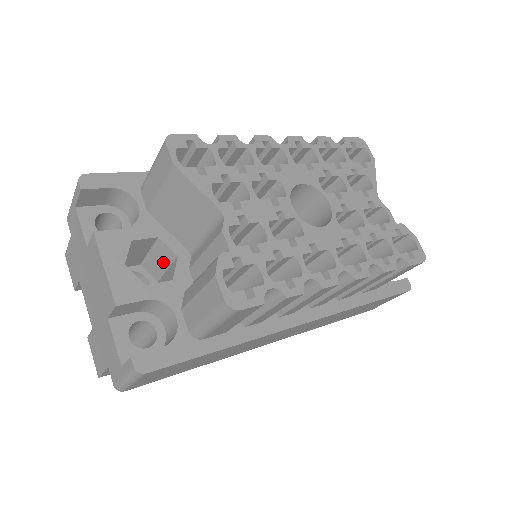
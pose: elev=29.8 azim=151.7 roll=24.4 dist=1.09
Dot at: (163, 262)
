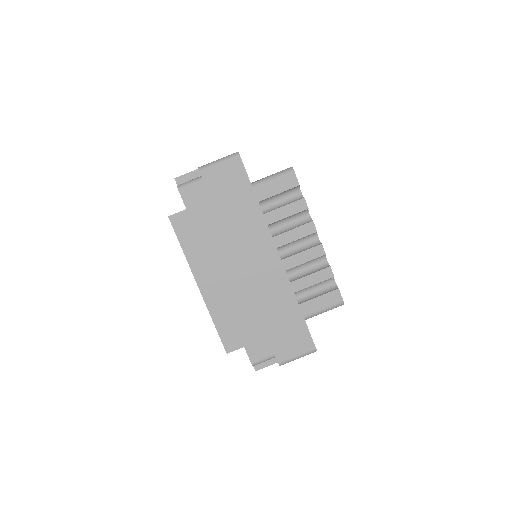
Dot at: occluded
